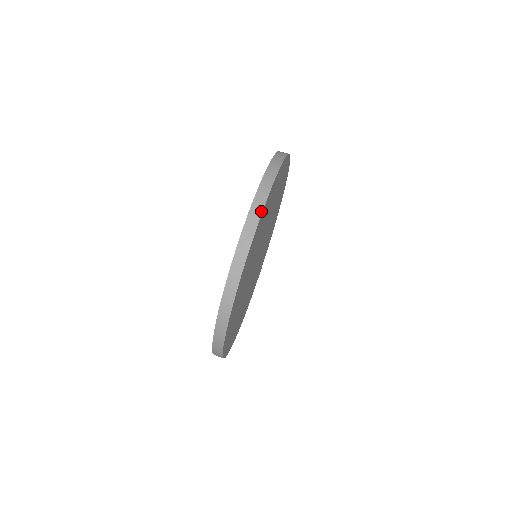
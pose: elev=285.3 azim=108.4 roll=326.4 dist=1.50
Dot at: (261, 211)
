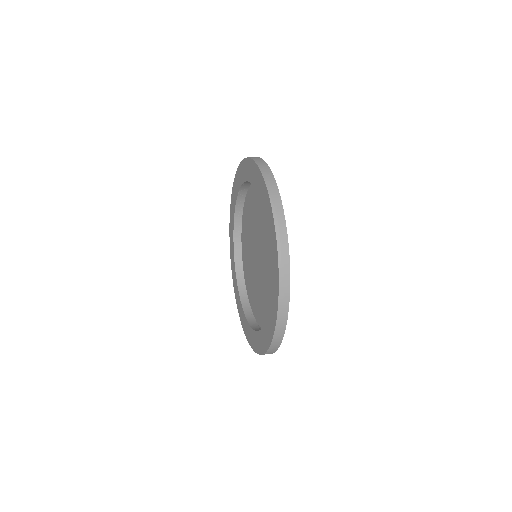
Dot at: (258, 157)
